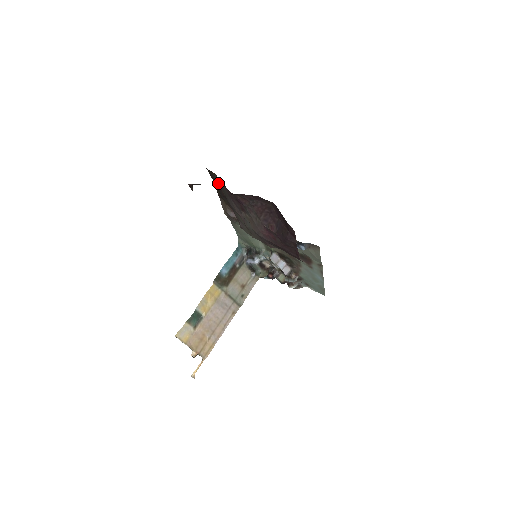
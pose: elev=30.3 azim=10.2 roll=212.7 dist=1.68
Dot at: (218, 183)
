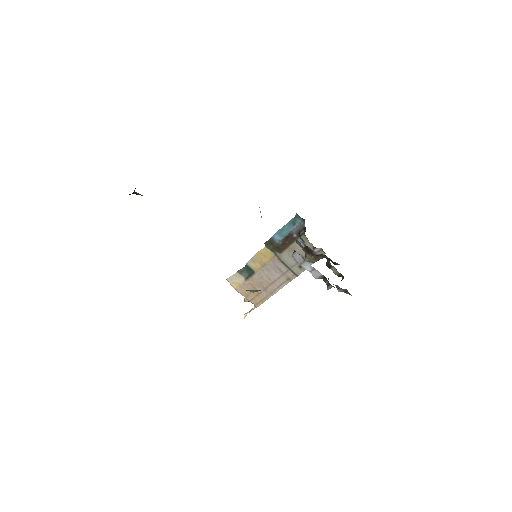
Dot at: occluded
